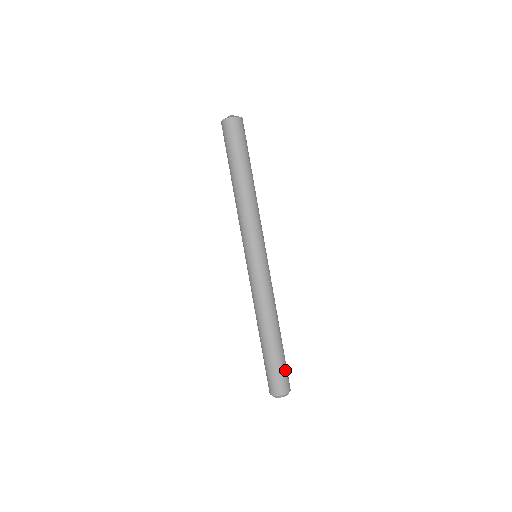
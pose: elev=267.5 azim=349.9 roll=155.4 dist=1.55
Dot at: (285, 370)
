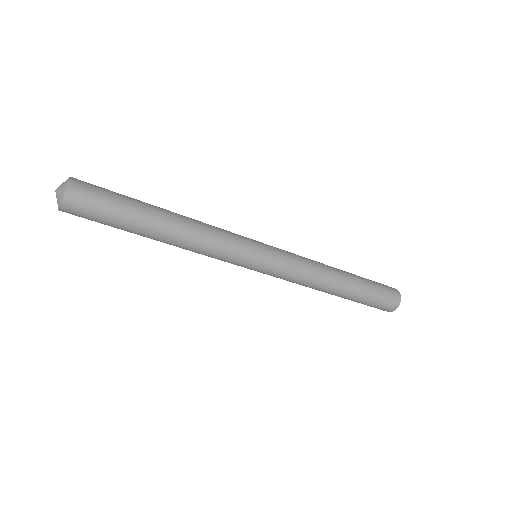
Dot at: (377, 303)
